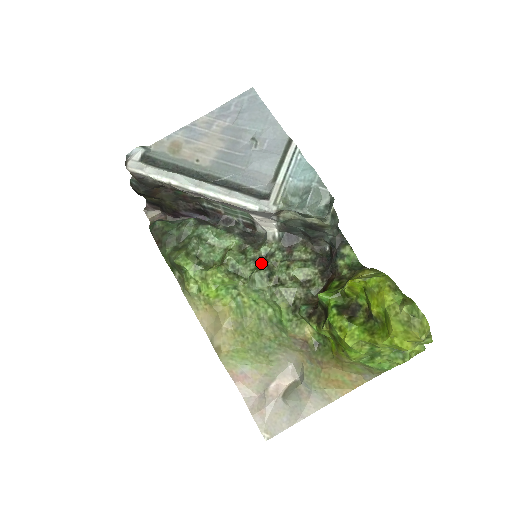
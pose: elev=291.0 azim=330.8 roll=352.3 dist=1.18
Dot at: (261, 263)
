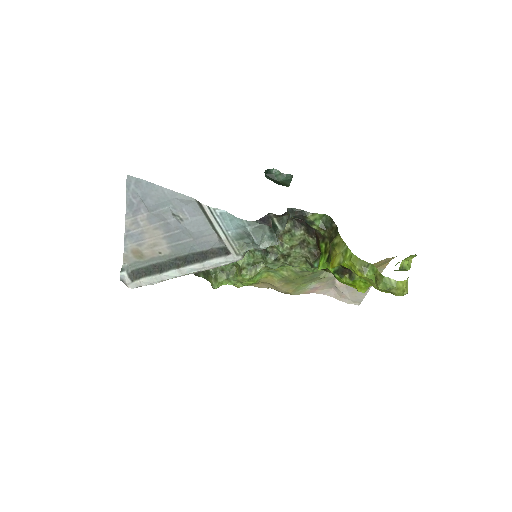
Dot at: (263, 250)
